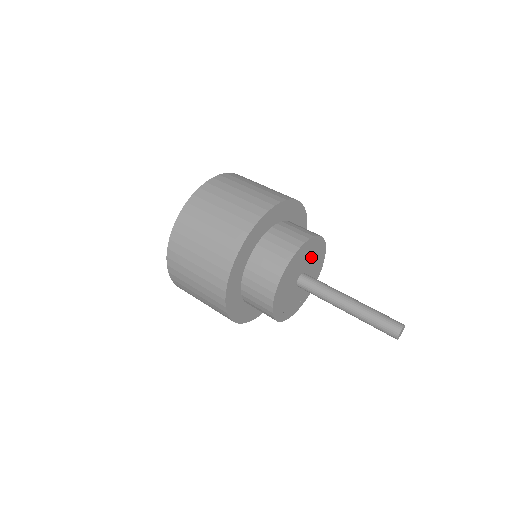
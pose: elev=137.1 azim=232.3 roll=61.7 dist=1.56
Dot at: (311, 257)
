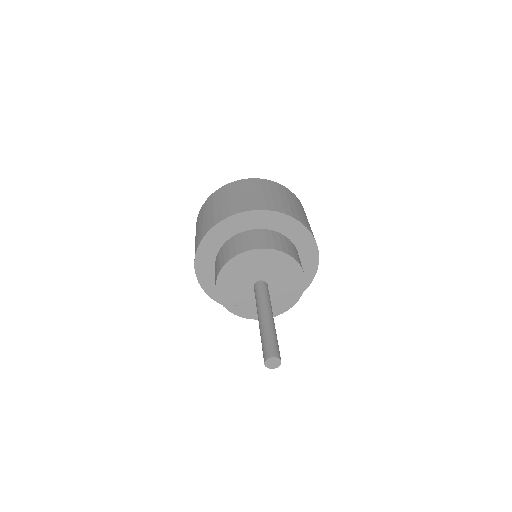
Dot at: (284, 281)
